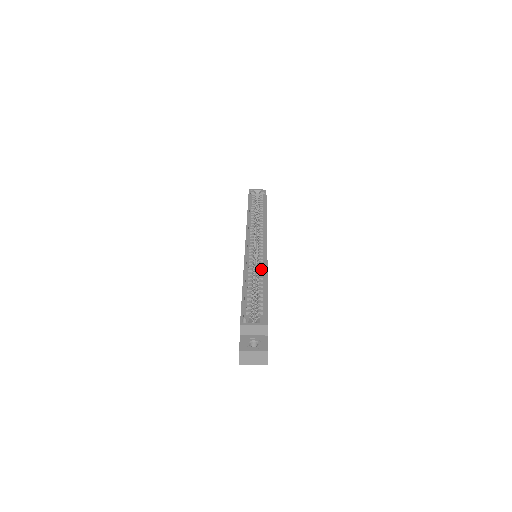
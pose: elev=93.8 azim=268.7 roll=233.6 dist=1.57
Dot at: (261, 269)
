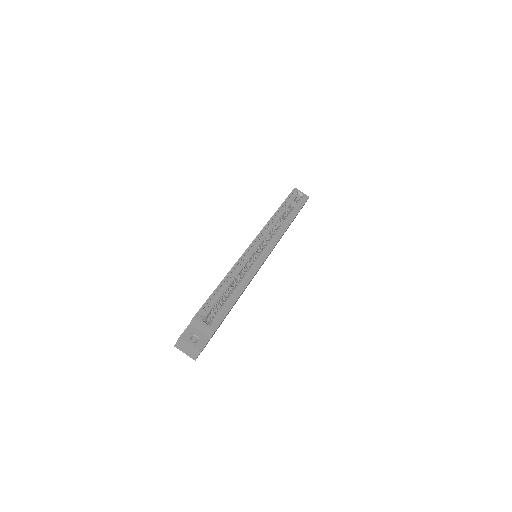
Dot at: (247, 275)
